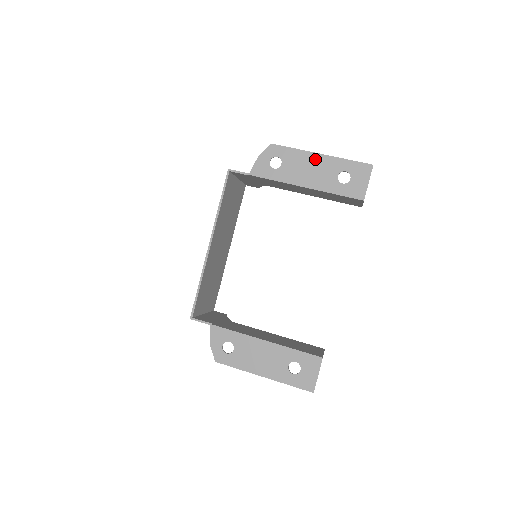
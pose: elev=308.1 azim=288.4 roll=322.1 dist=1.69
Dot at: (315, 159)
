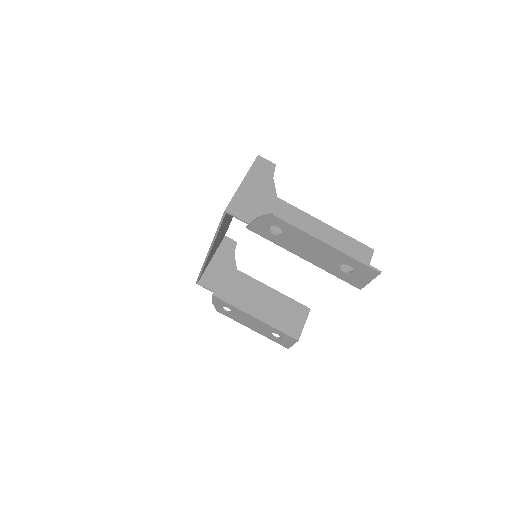
Dot at: (319, 245)
